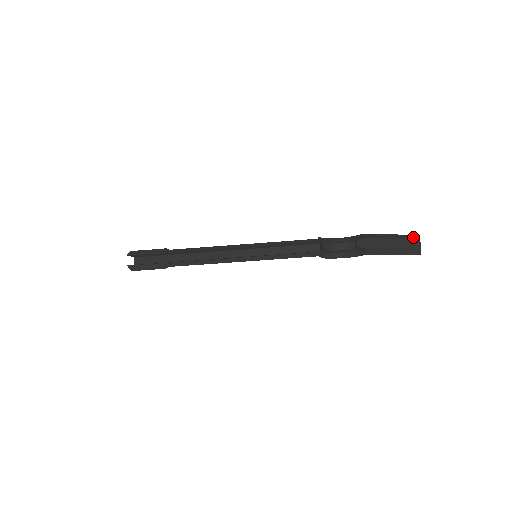
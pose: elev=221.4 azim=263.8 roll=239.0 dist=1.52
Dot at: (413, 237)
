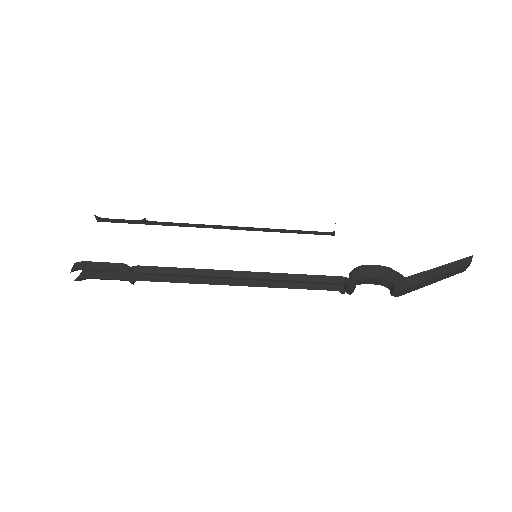
Dot at: (465, 262)
